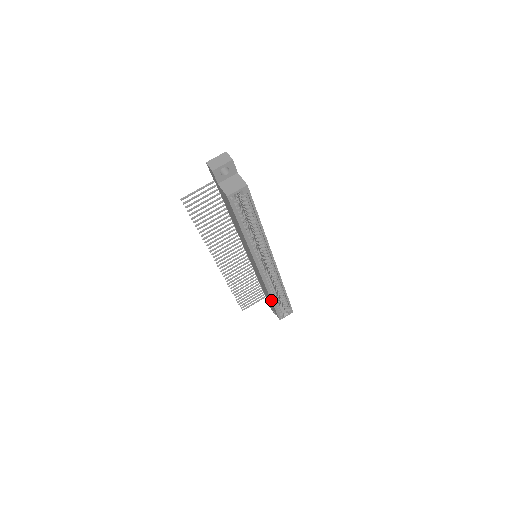
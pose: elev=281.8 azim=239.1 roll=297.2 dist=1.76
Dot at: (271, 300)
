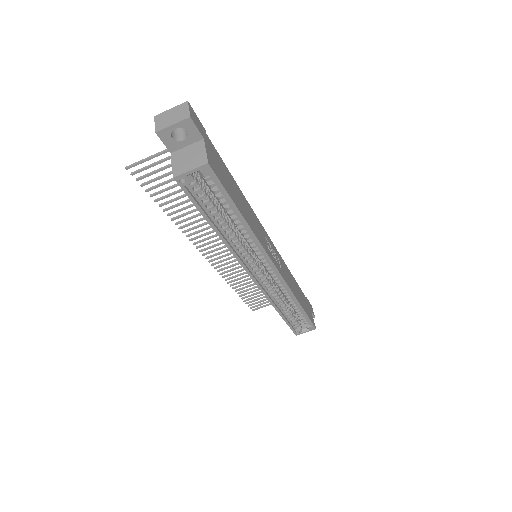
Dot at: (279, 313)
